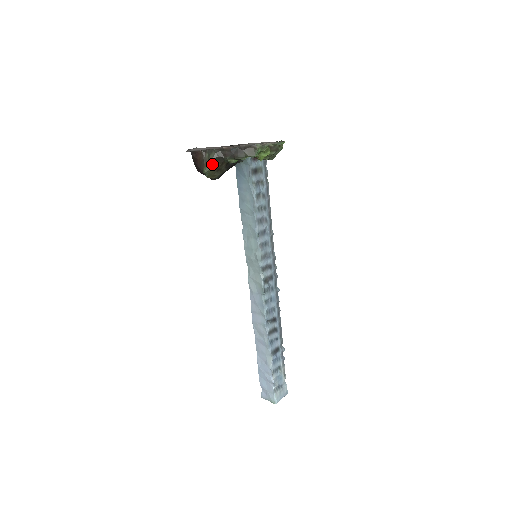
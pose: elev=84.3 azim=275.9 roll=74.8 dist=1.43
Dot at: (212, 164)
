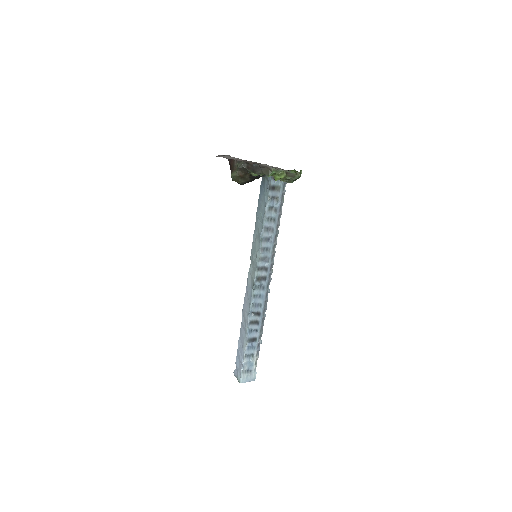
Dot at: (238, 172)
